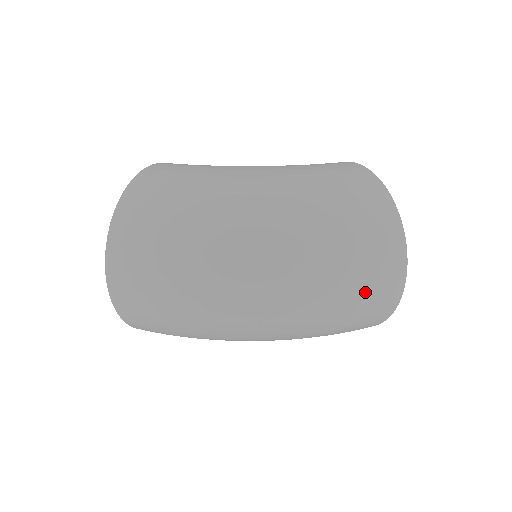
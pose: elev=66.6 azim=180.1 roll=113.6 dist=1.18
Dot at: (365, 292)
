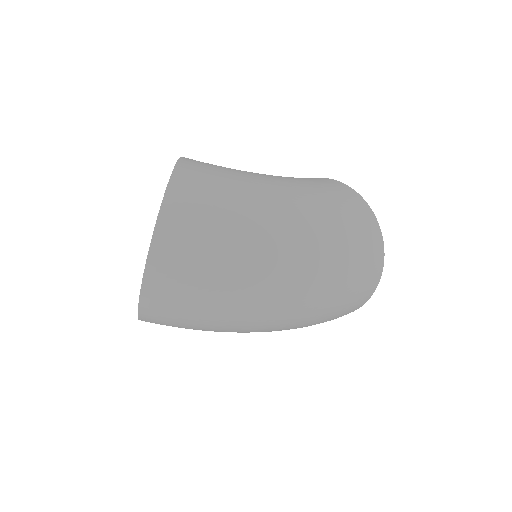
Dot at: (354, 298)
